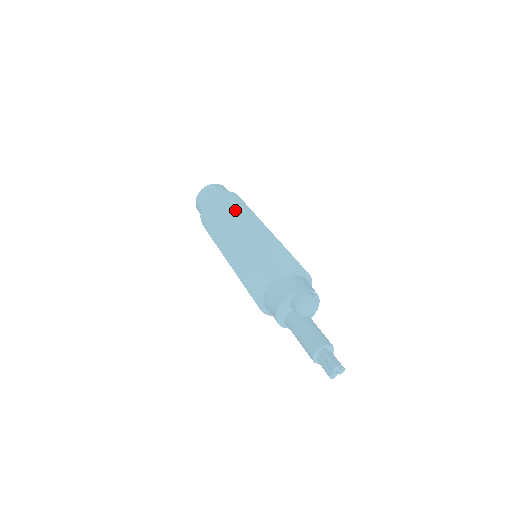
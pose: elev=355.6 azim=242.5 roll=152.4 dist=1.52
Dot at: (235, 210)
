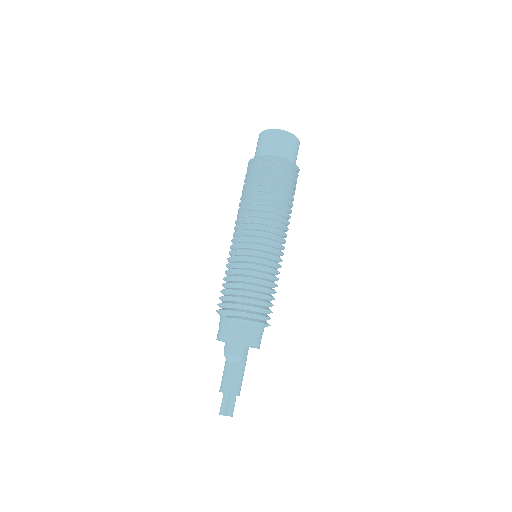
Dot at: (255, 198)
